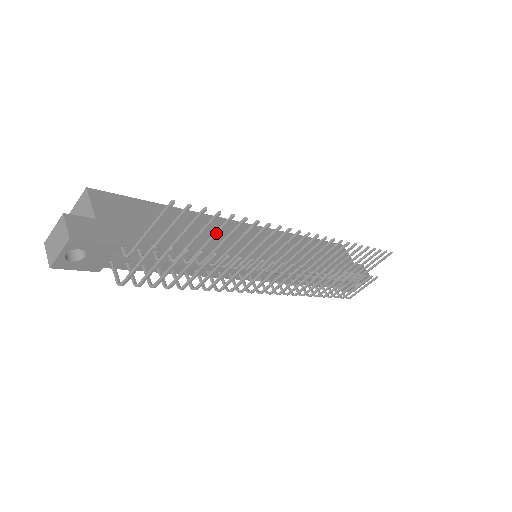
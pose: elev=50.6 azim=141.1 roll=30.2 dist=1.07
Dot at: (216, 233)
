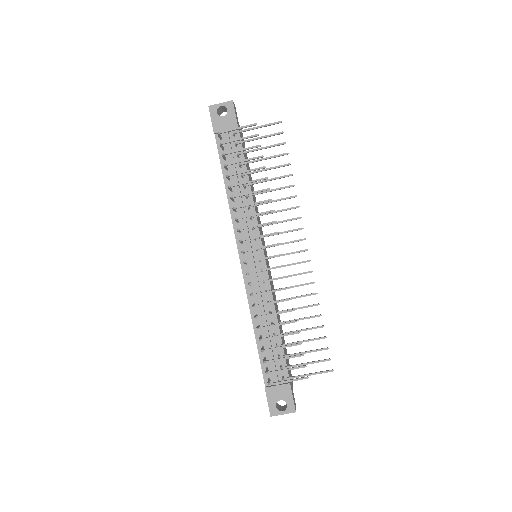
Dot at: (274, 167)
